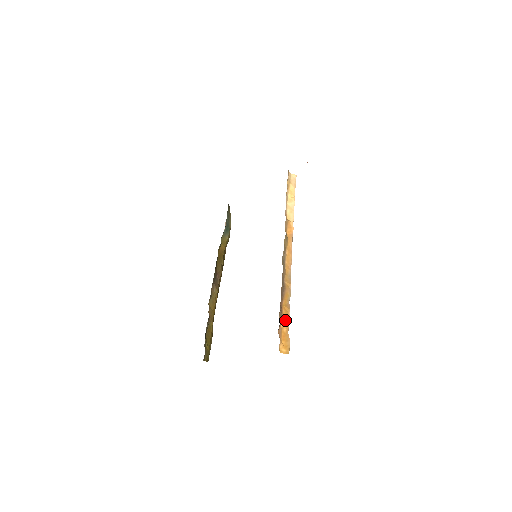
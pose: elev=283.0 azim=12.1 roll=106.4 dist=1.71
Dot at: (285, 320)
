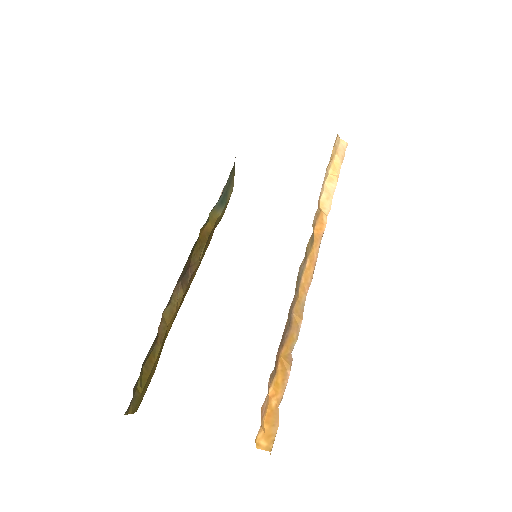
Dot at: (278, 384)
